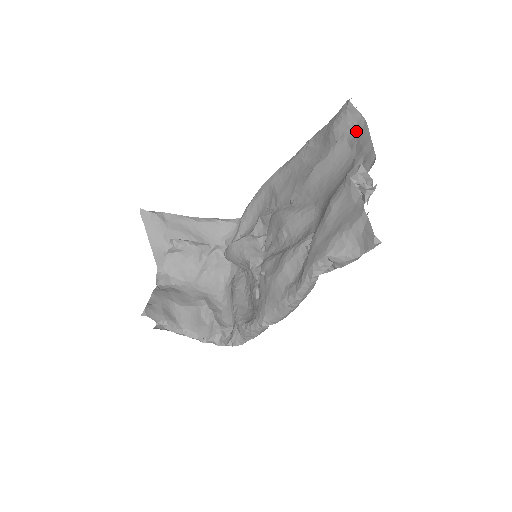
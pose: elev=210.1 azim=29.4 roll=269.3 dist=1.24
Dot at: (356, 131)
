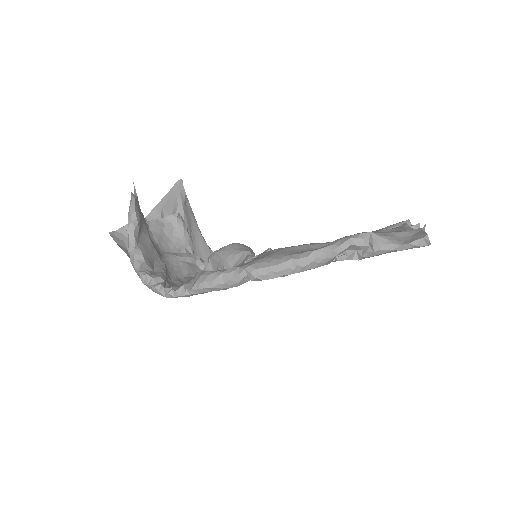
Dot at: occluded
